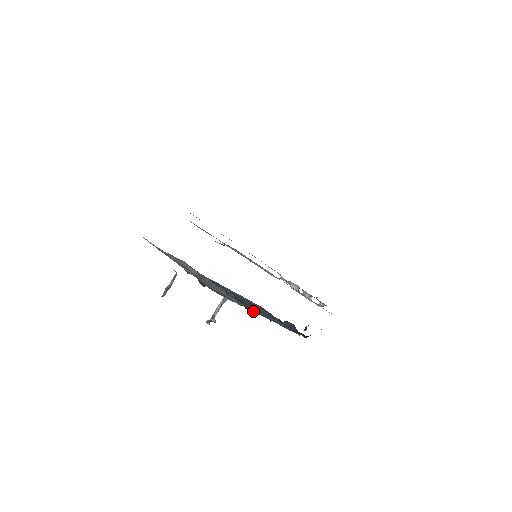
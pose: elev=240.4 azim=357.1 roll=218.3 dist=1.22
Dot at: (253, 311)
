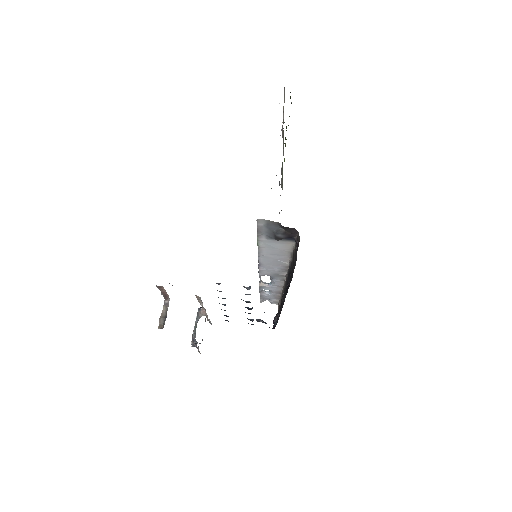
Dot at: occluded
